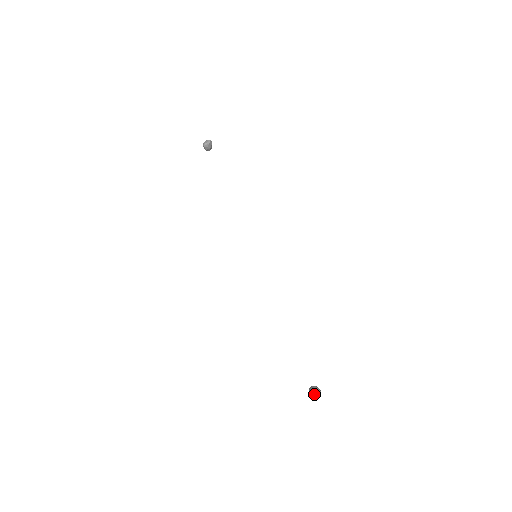
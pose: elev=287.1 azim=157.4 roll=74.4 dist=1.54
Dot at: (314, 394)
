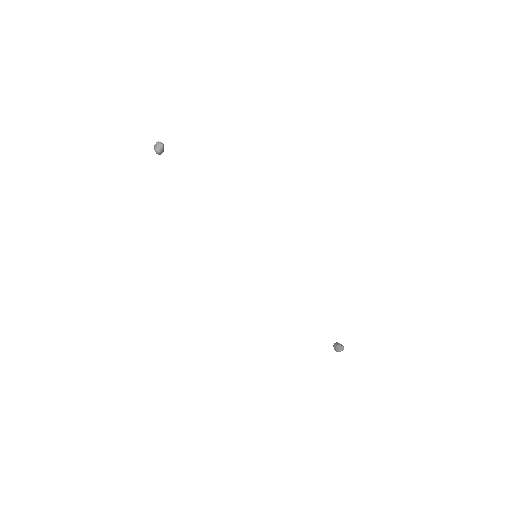
Dot at: occluded
